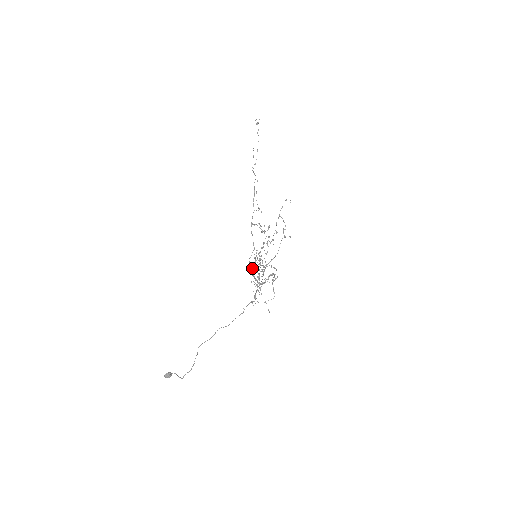
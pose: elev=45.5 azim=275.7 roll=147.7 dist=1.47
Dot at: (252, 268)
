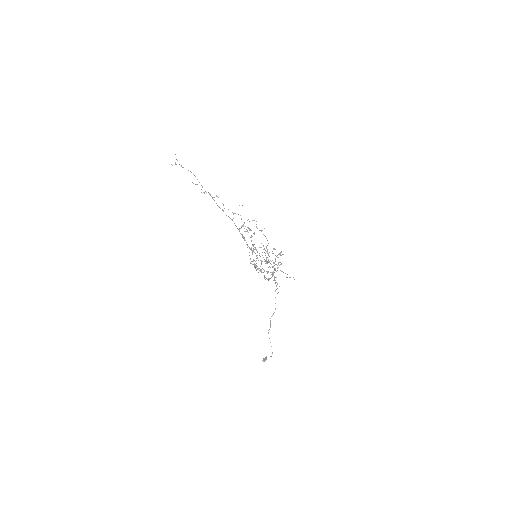
Dot at: occluded
